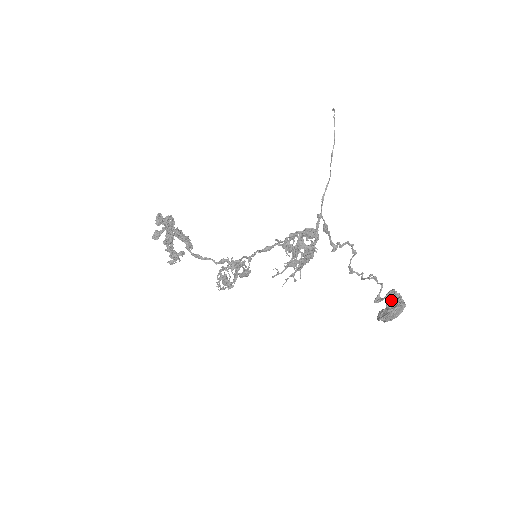
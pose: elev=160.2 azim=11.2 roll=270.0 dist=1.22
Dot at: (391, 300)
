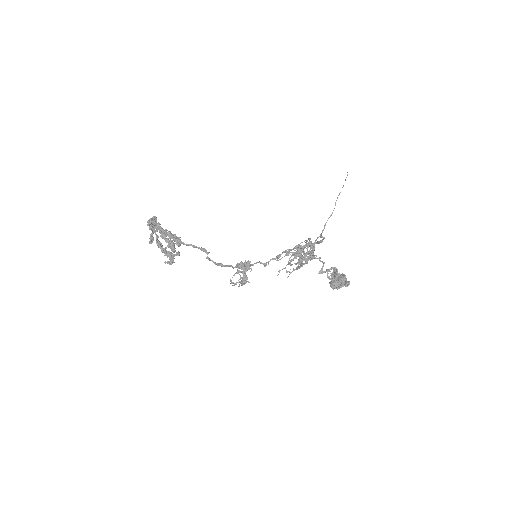
Dot at: (337, 275)
